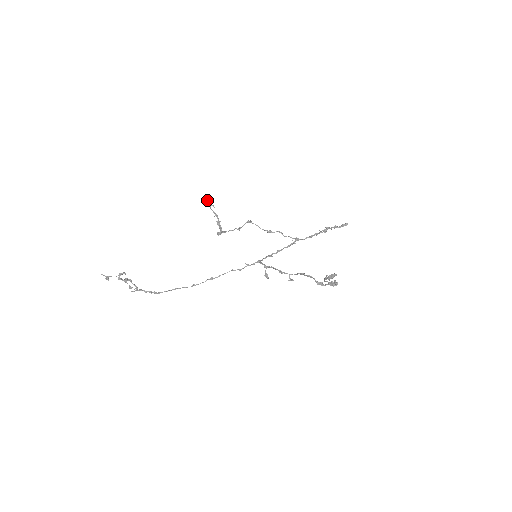
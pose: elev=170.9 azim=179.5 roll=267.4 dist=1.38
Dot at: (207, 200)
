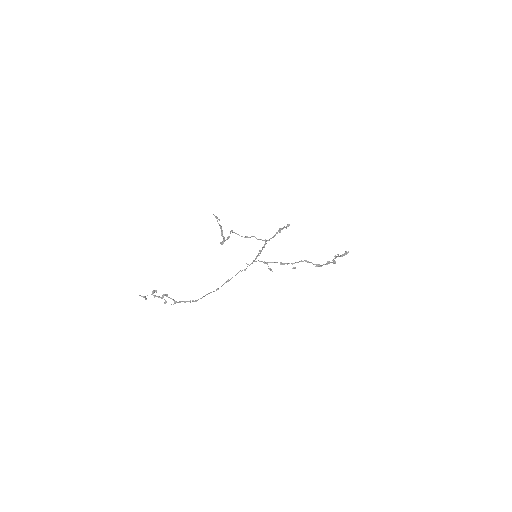
Dot at: occluded
